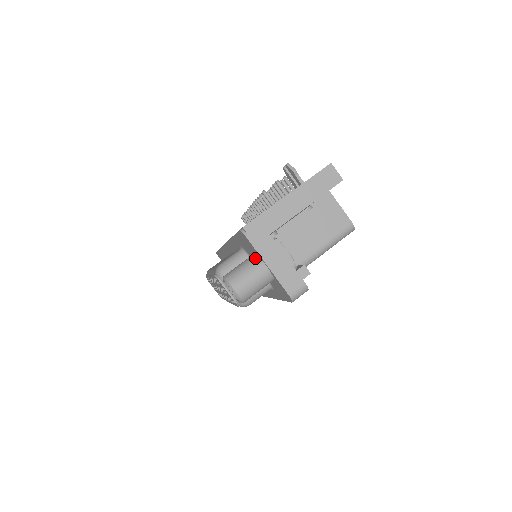
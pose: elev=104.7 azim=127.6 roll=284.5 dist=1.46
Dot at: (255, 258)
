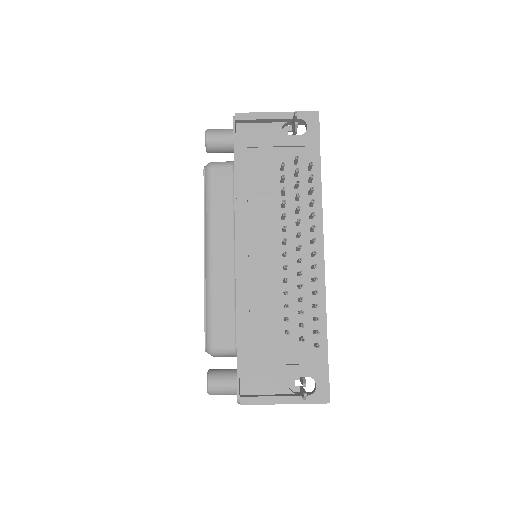
Dot at: (236, 392)
